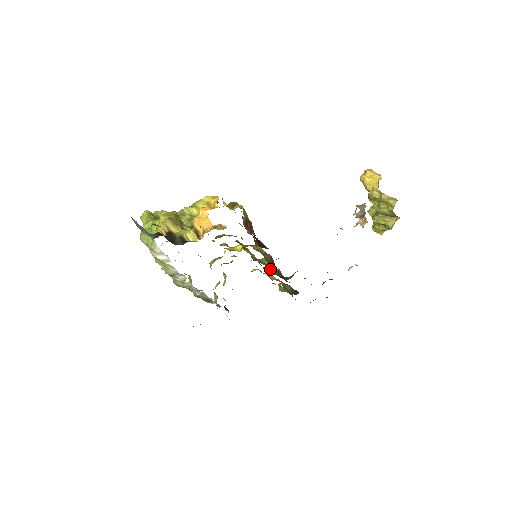
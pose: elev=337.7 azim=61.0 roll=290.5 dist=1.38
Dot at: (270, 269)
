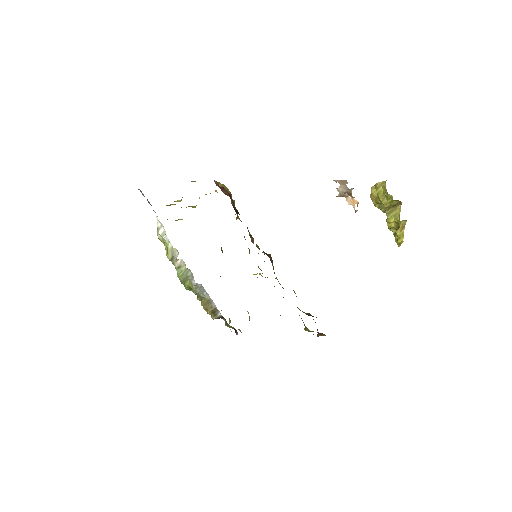
Dot at: (282, 287)
